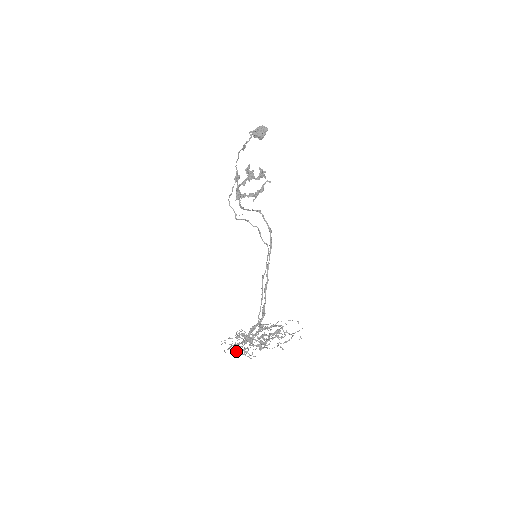
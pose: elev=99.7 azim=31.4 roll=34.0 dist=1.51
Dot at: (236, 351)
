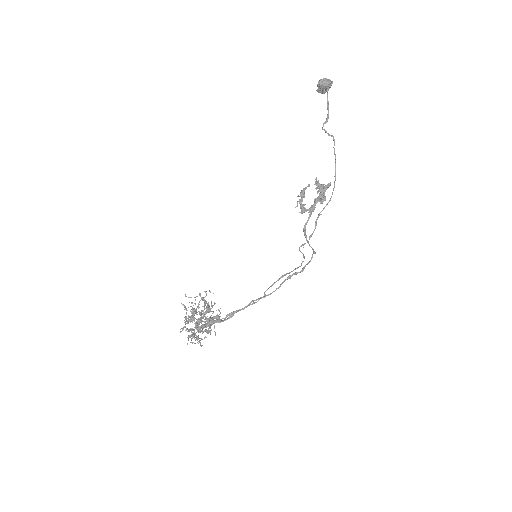
Dot at: occluded
